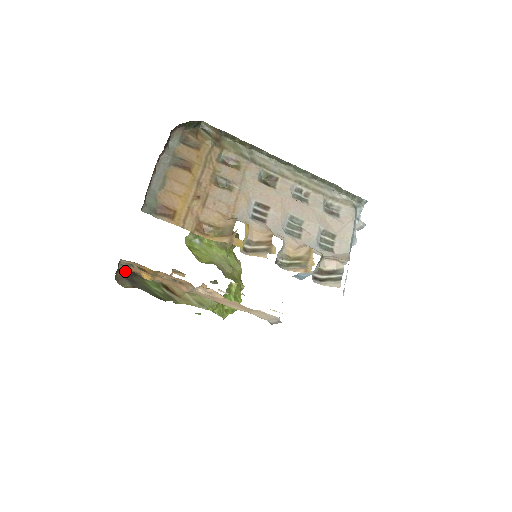
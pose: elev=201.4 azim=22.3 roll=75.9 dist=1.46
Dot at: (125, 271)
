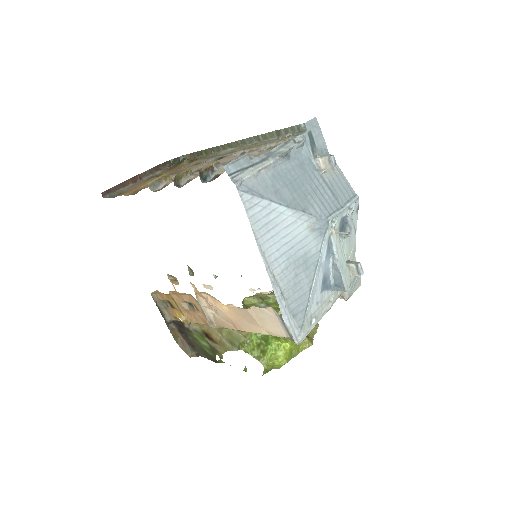
Dot at: (179, 328)
